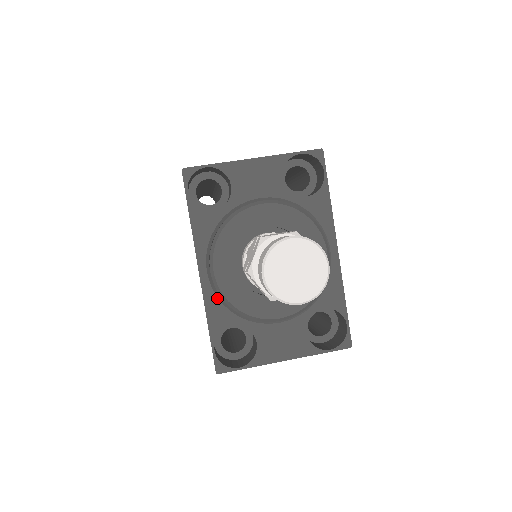
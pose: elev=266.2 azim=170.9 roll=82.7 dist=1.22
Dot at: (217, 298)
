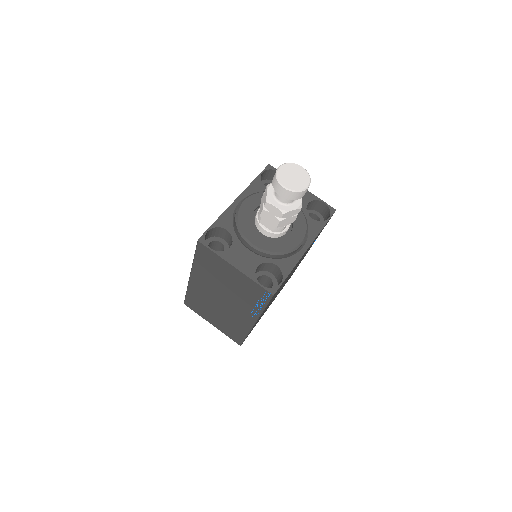
Dot at: (233, 214)
